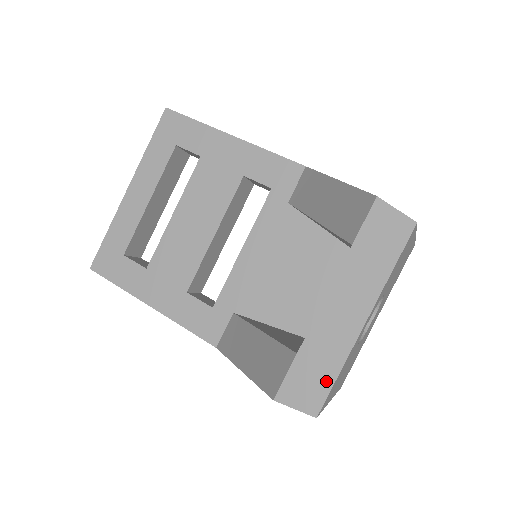
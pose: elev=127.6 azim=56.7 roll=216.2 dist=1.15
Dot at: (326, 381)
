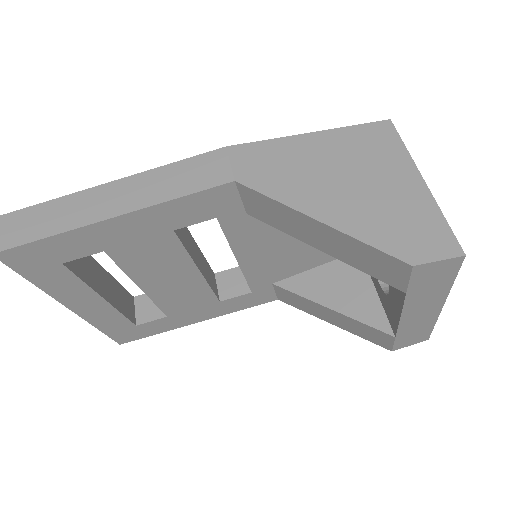
Dot at: (426, 331)
